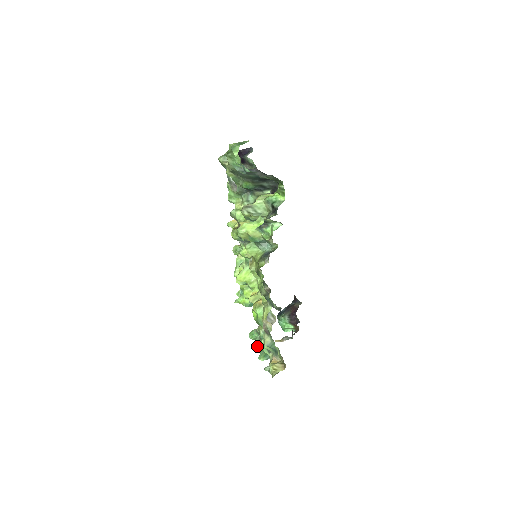
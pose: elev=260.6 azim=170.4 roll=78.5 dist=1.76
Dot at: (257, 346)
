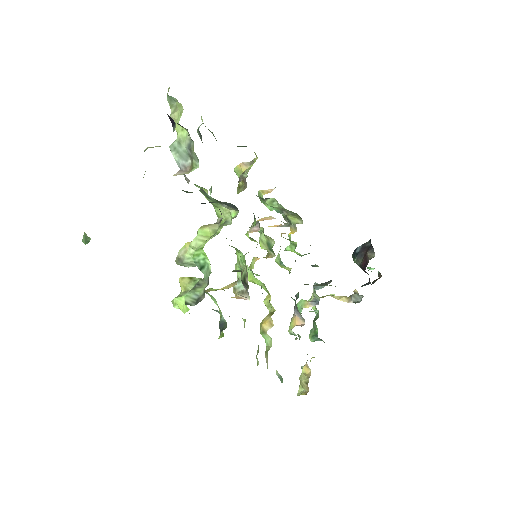
Dot at: (315, 308)
